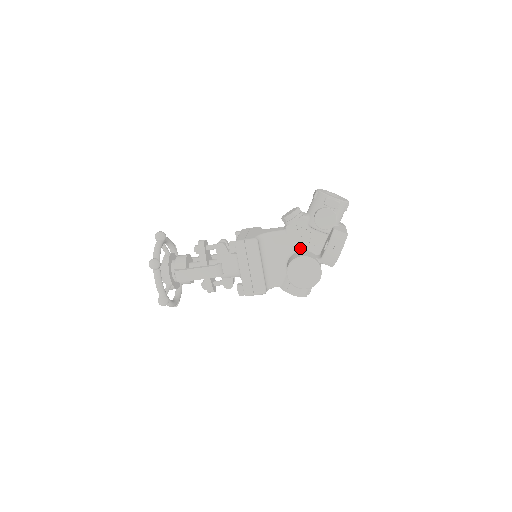
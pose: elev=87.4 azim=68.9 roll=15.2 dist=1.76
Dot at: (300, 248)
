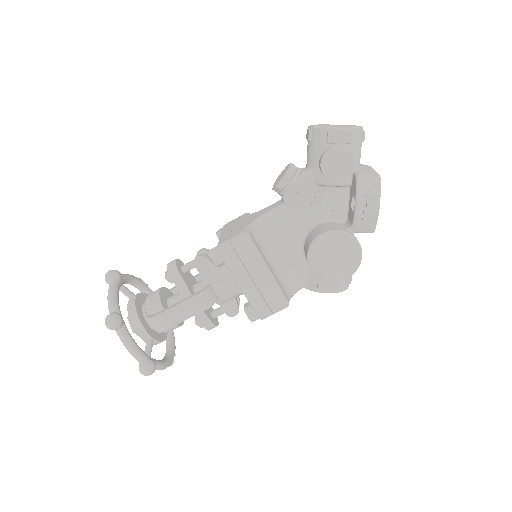
Dot at: (315, 222)
